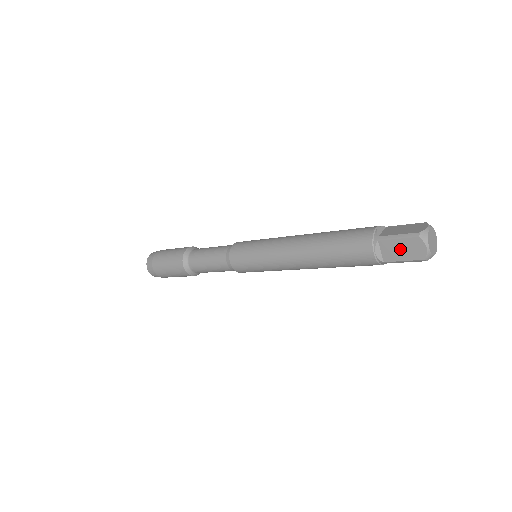
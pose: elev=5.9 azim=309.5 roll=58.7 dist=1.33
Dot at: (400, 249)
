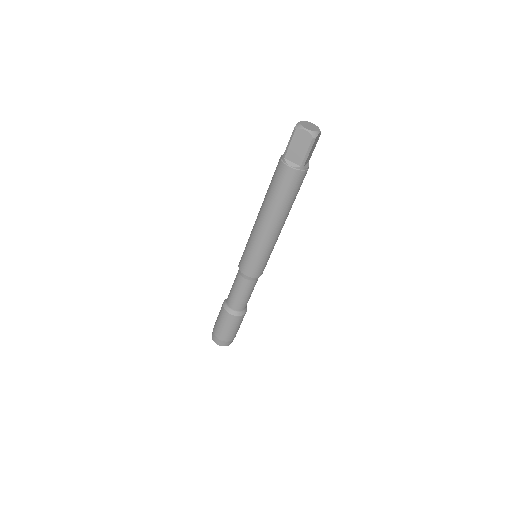
Dot at: occluded
